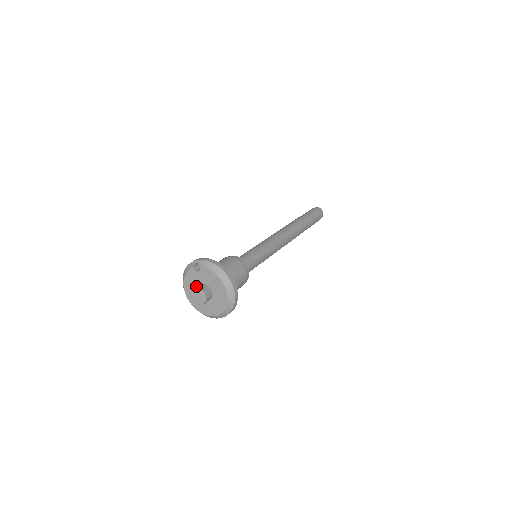
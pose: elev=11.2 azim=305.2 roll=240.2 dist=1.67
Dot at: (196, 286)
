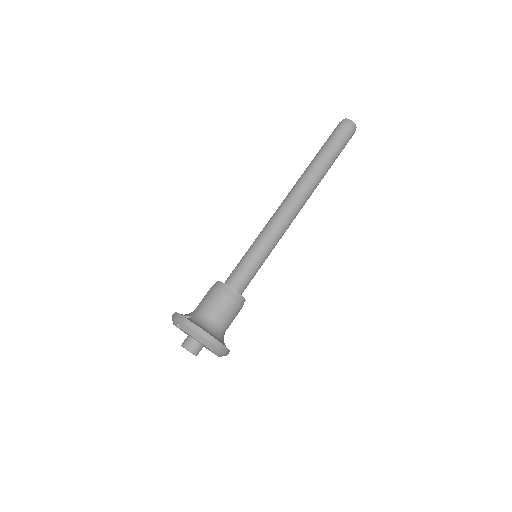
Dot at: (187, 334)
